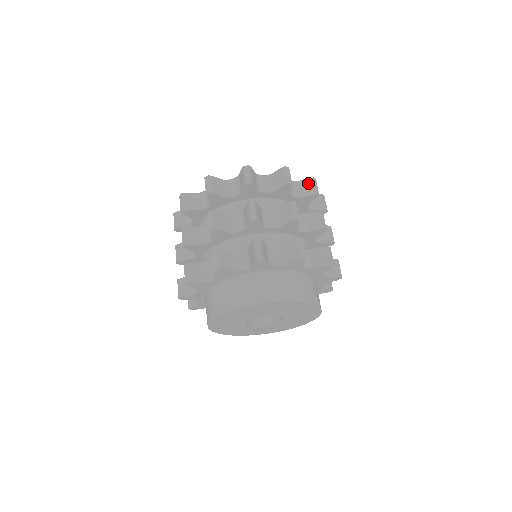
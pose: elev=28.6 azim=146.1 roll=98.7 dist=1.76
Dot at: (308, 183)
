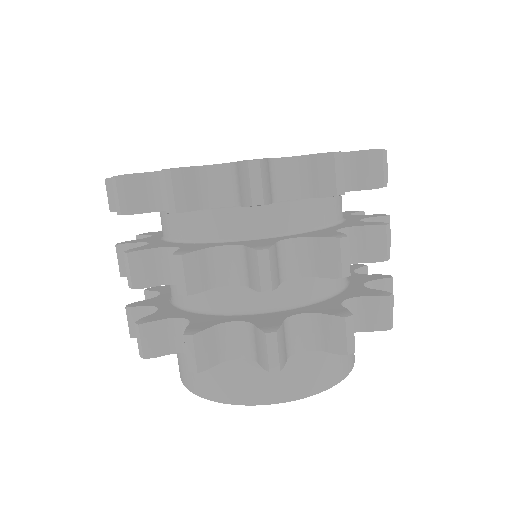
Dot at: occluded
